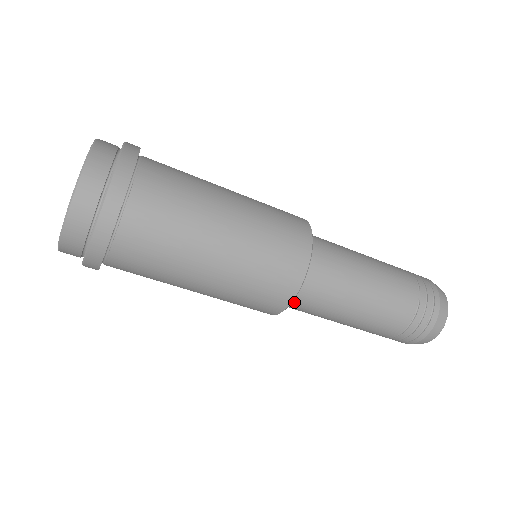
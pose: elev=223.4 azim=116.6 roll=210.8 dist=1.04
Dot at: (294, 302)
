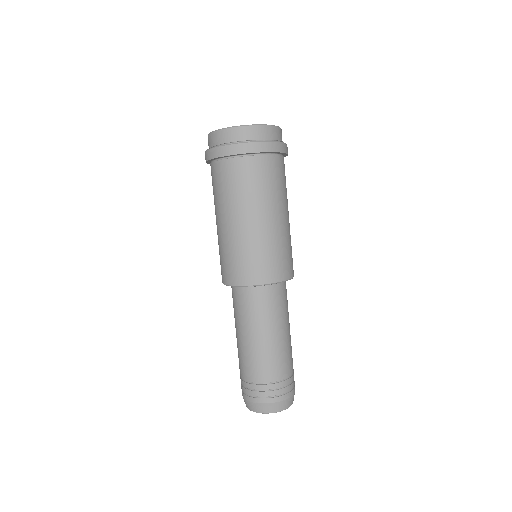
Dot at: (271, 290)
